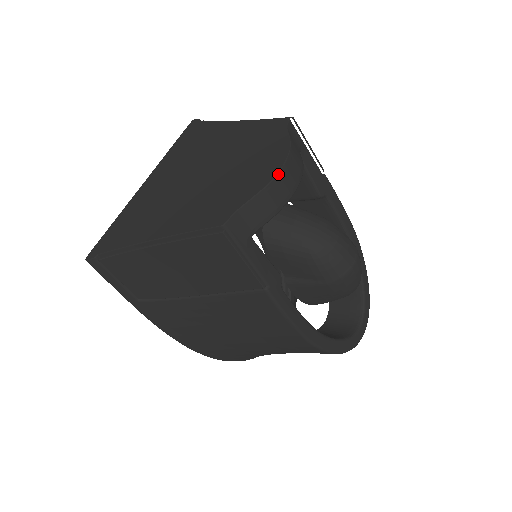
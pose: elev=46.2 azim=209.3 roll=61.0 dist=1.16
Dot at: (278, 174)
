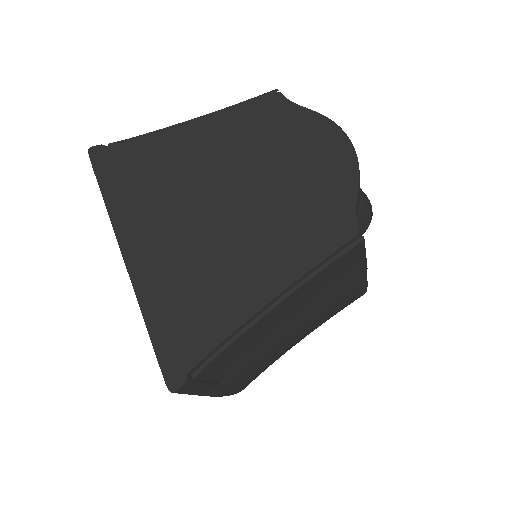
Dot at: (355, 152)
